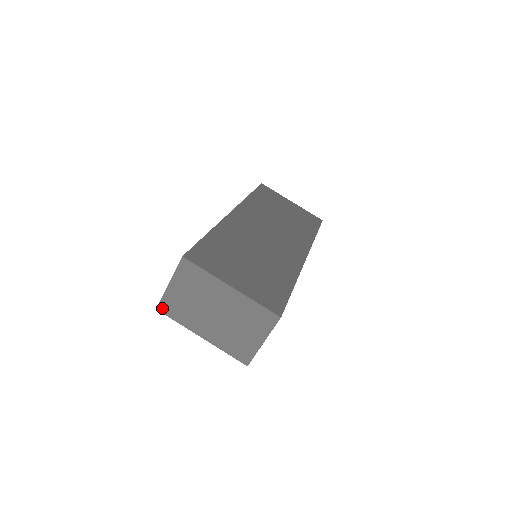
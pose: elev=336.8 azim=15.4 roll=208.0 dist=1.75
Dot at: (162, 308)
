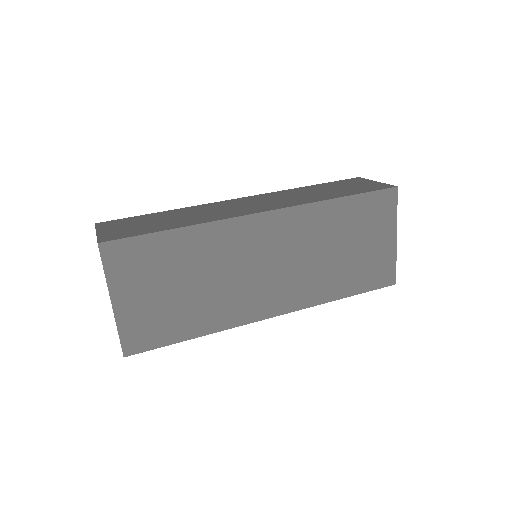
Dot at: occluded
